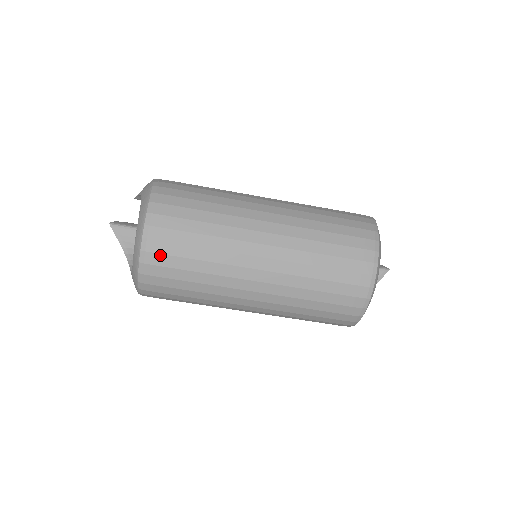
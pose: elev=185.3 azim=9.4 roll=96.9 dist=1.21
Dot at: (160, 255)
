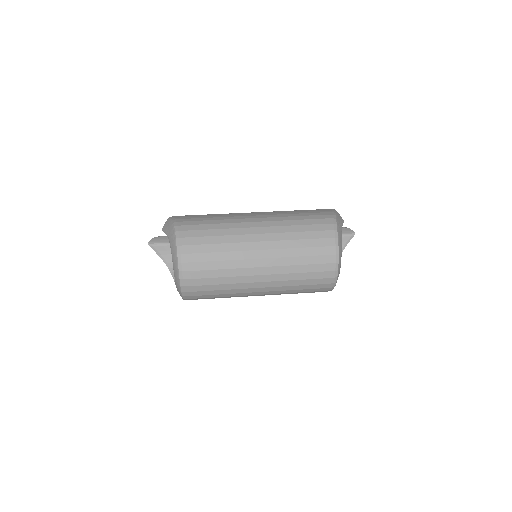
Dot at: (194, 286)
